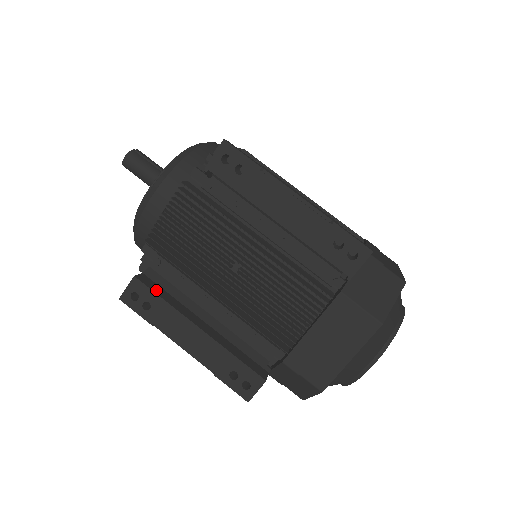
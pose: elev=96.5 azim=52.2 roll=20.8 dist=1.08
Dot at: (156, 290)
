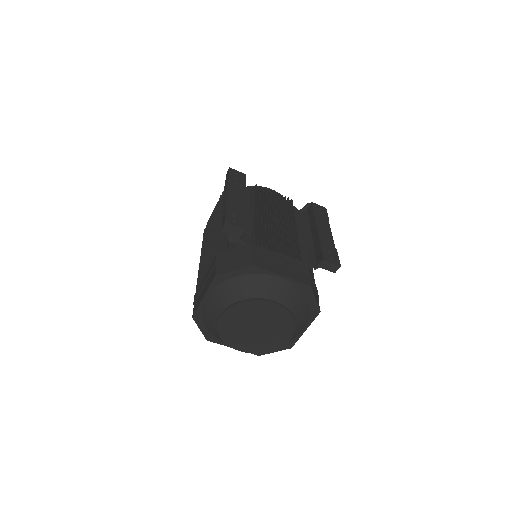
Dot at: occluded
